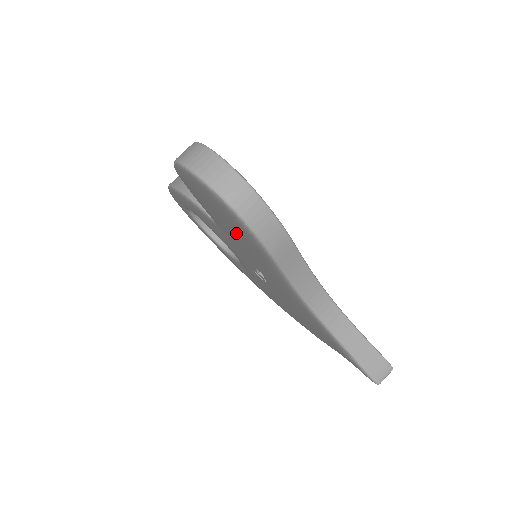
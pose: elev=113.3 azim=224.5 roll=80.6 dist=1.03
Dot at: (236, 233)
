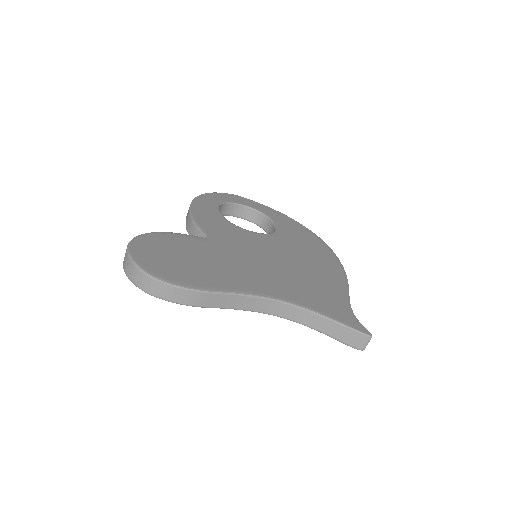
Dot at: occluded
